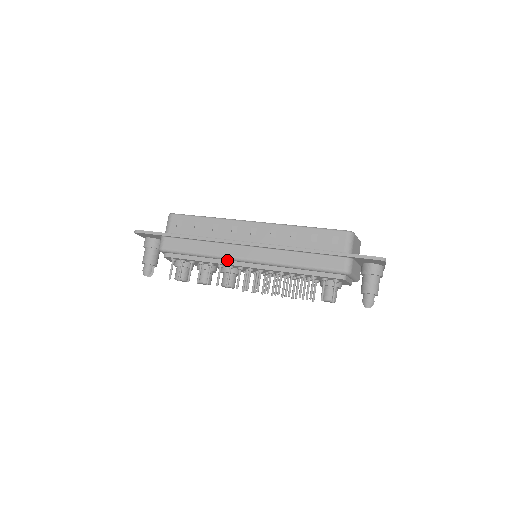
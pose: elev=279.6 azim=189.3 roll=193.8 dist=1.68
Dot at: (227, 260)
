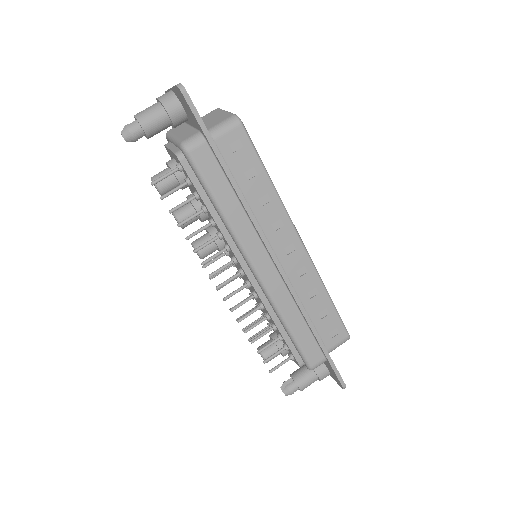
Dot at: (236, 244)
